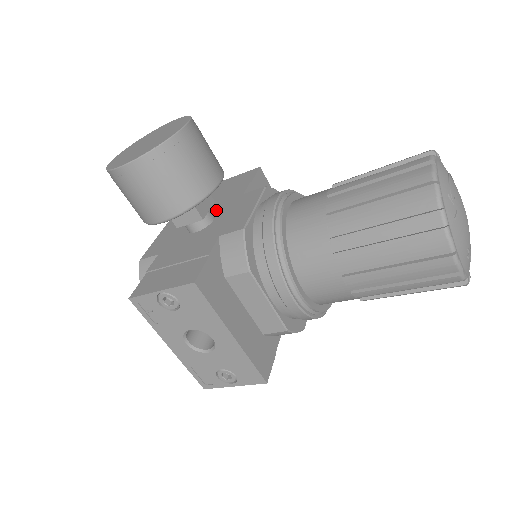
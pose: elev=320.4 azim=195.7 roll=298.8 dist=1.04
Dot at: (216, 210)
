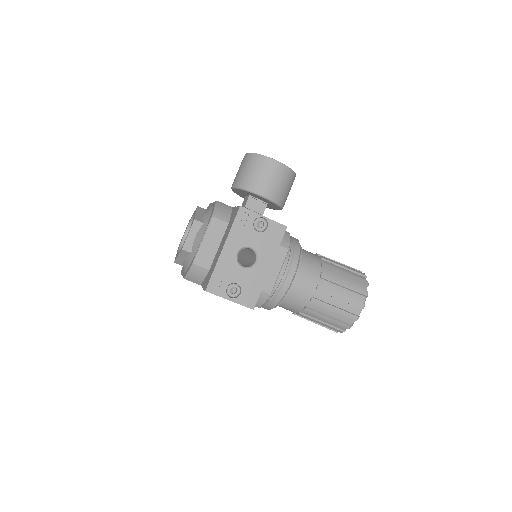
Dot at: occluded
